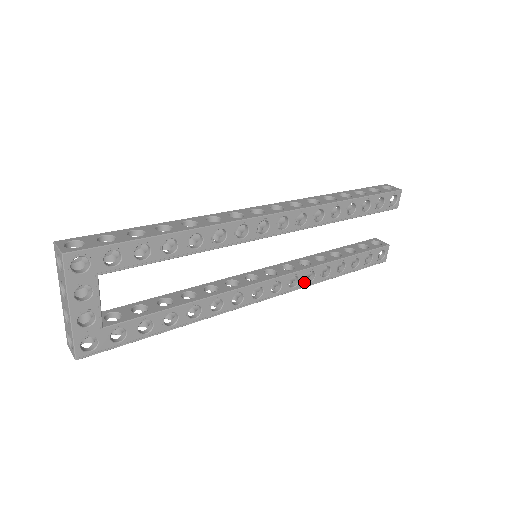
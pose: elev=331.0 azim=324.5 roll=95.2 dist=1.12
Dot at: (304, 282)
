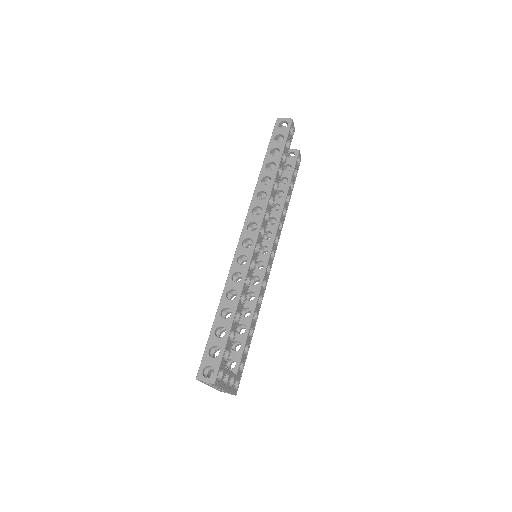
Dot at: (279, 232)
